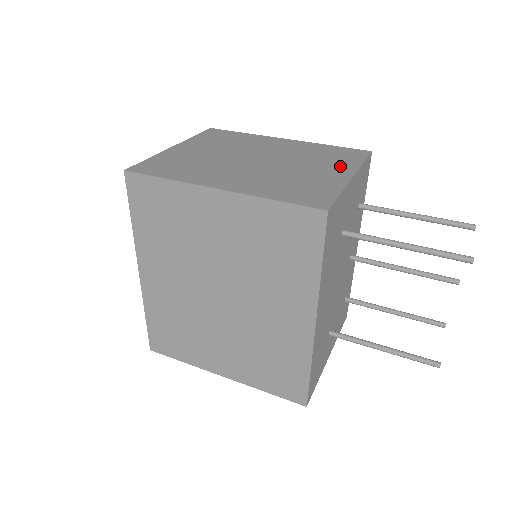
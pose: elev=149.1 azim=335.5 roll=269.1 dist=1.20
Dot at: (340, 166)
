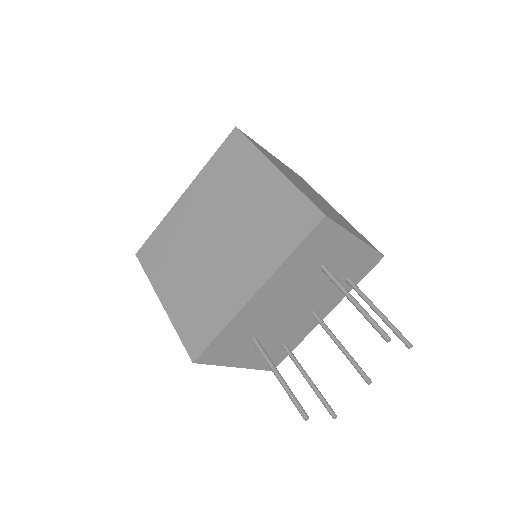
Dot at: (356, 234)
